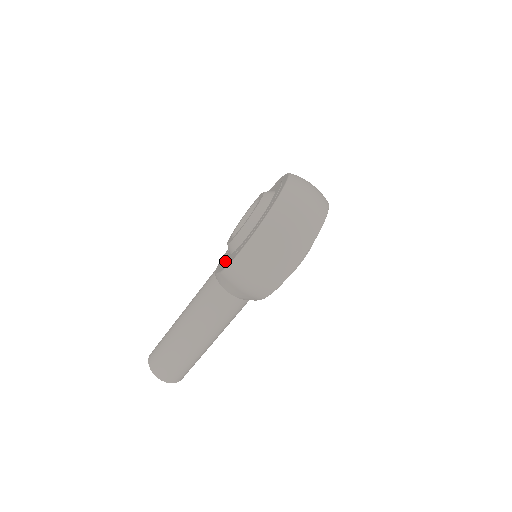
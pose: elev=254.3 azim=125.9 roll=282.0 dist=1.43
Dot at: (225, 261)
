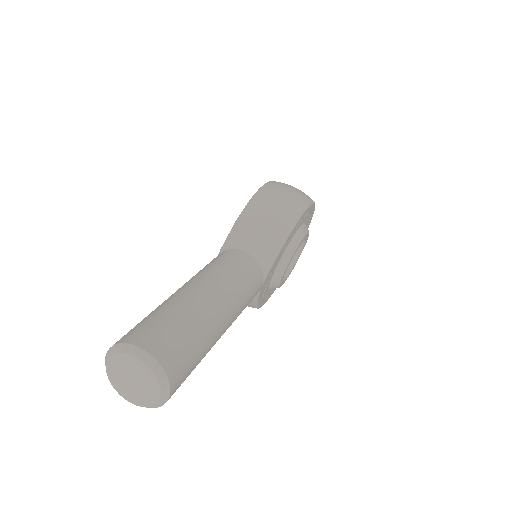
Dot at: occluded
